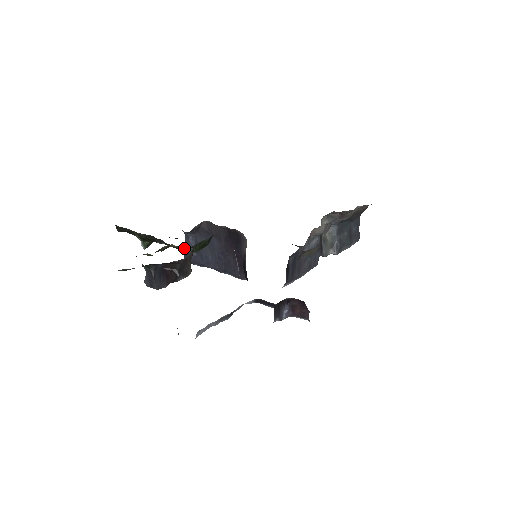
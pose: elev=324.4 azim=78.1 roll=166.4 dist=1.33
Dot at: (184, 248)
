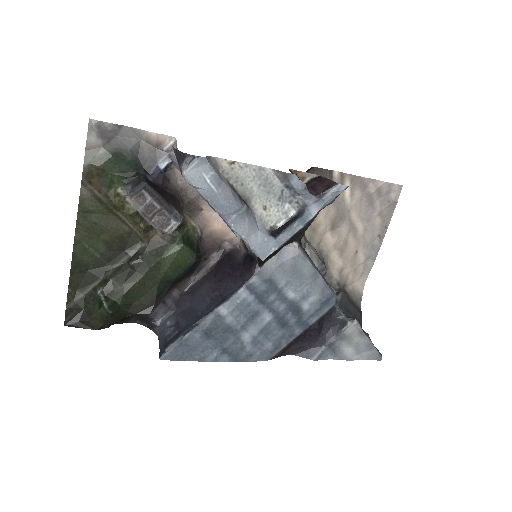
Dot at: (170, 235)
